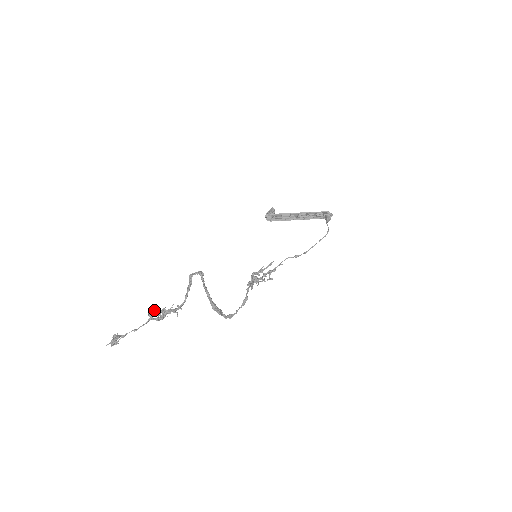
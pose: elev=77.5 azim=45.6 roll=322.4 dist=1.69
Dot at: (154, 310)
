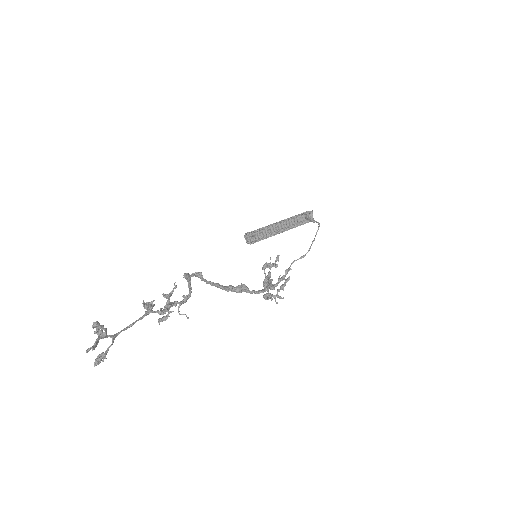
Dot at: (150, 302)
